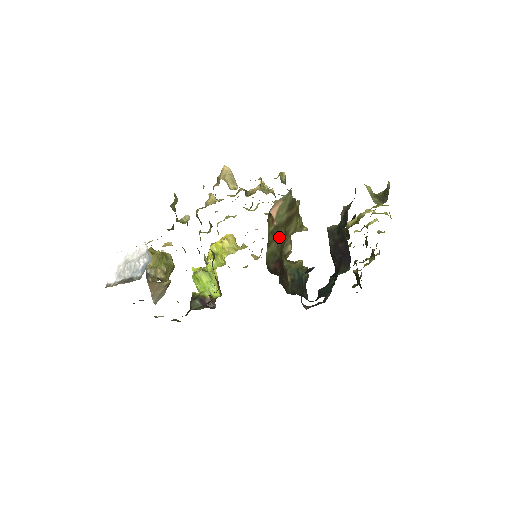
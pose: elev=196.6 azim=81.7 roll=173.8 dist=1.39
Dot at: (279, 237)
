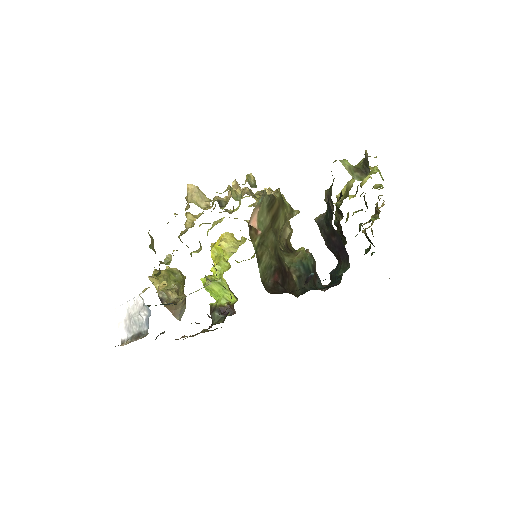
Dot at: (269, 244)
